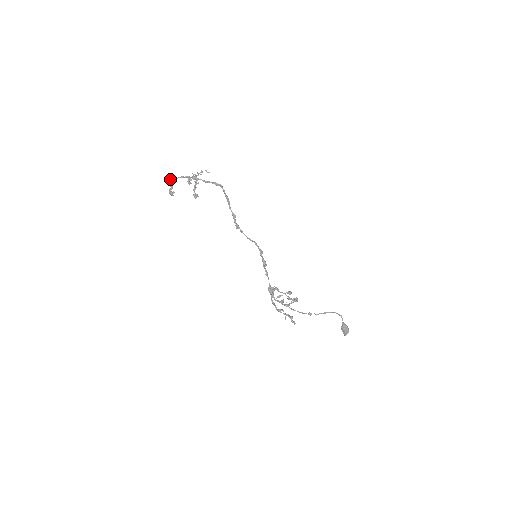
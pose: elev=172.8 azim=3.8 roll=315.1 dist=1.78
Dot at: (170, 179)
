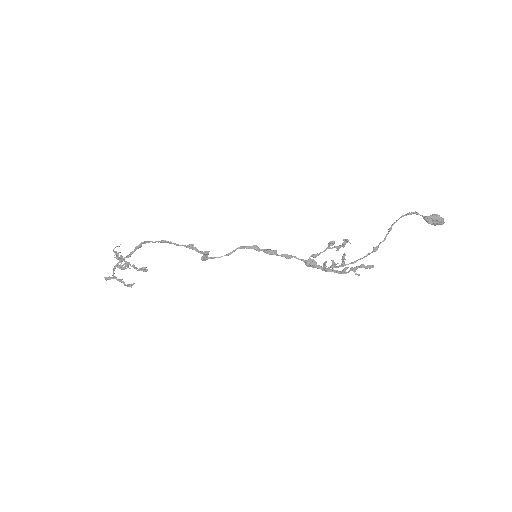
Dot at: occluded
